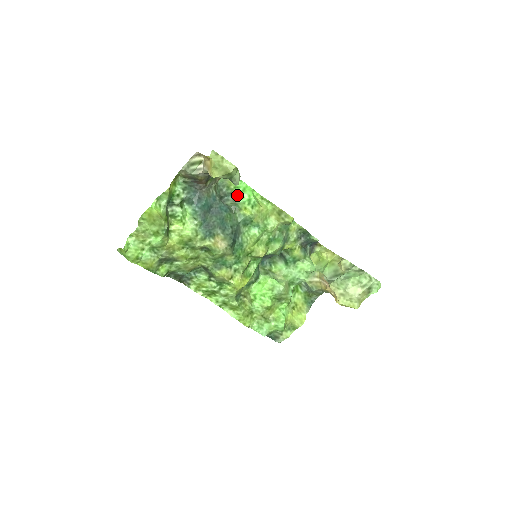
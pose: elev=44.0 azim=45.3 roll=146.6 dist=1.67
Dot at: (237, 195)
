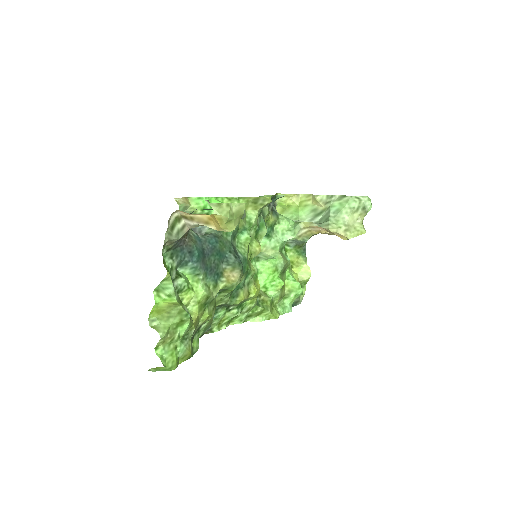
Dot at: occluded
